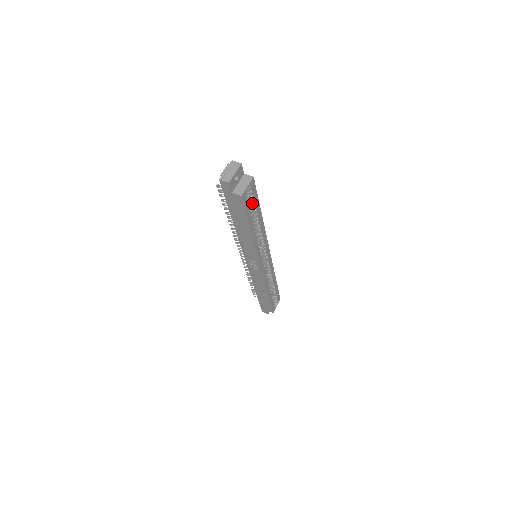
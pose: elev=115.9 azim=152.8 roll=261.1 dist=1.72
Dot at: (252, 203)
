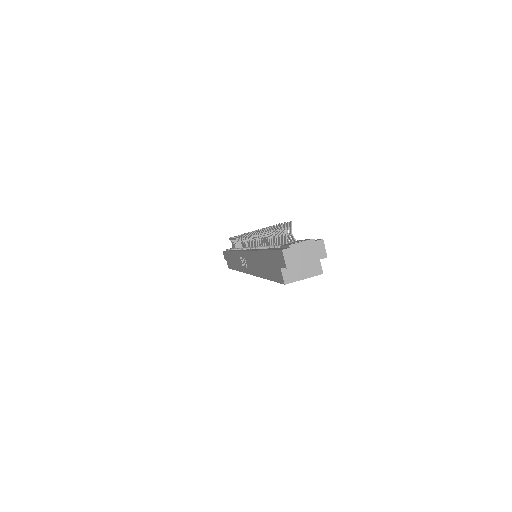
Dot at: occluded
